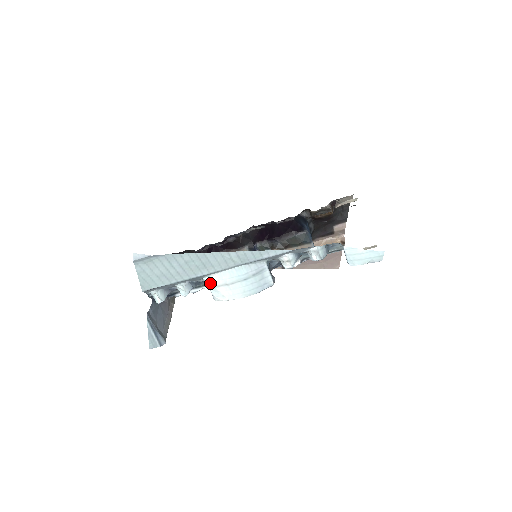
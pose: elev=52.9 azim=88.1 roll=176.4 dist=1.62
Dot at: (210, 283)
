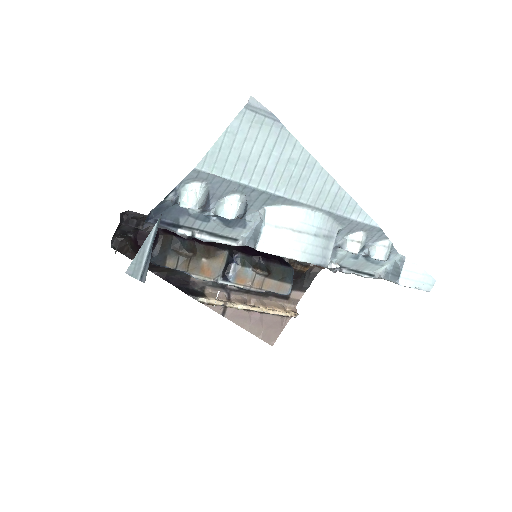
Dot at: (271, 218)
